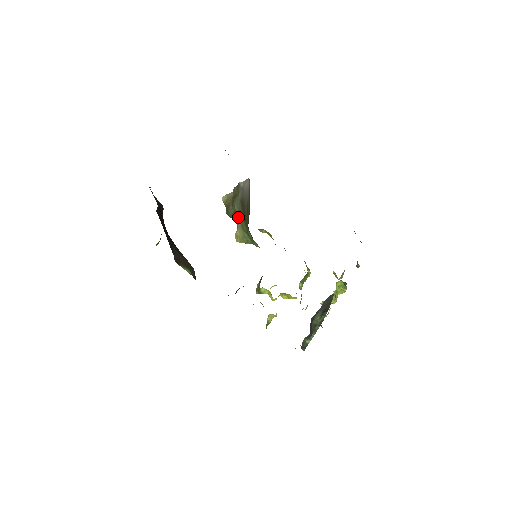
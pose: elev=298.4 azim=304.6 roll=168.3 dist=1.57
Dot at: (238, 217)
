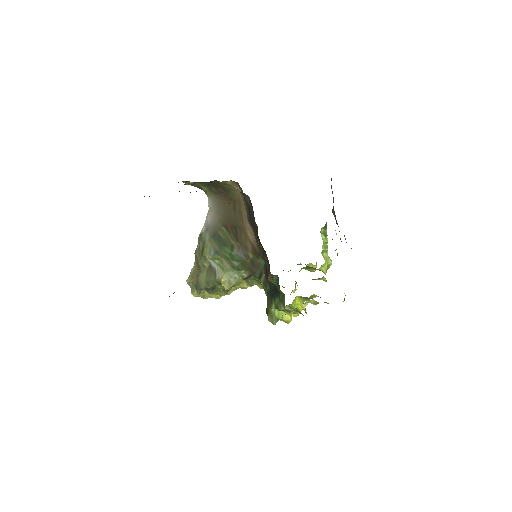
Dot at: (214, 270)
